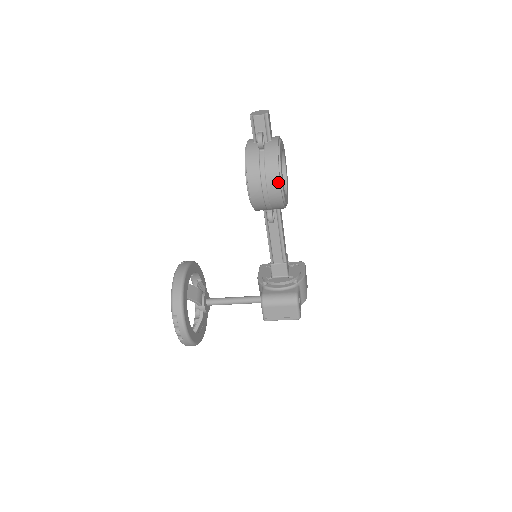
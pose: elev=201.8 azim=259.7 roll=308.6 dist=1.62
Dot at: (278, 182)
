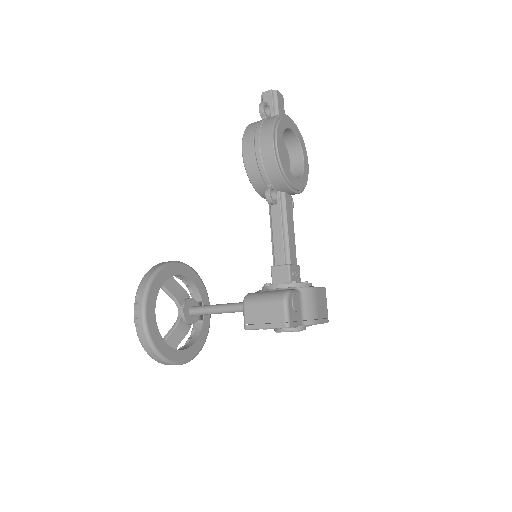
Dot at: (271, 139)
